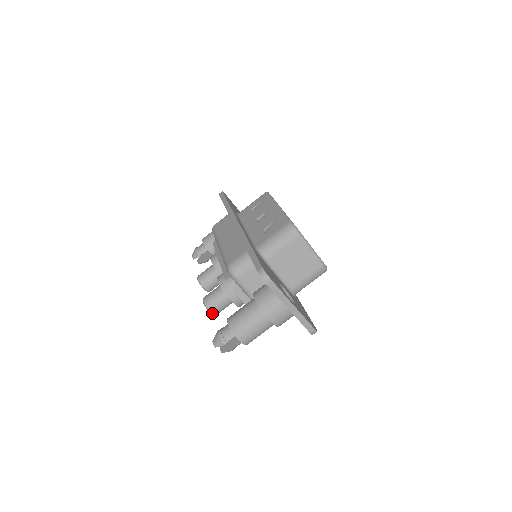
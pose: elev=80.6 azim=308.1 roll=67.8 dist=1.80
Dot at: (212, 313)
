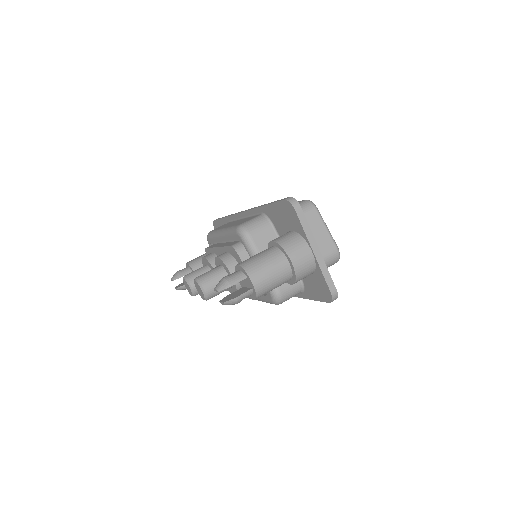
Dot at: (205, 291)
